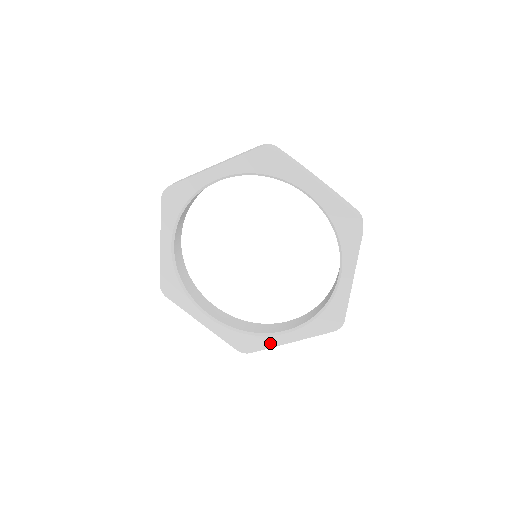
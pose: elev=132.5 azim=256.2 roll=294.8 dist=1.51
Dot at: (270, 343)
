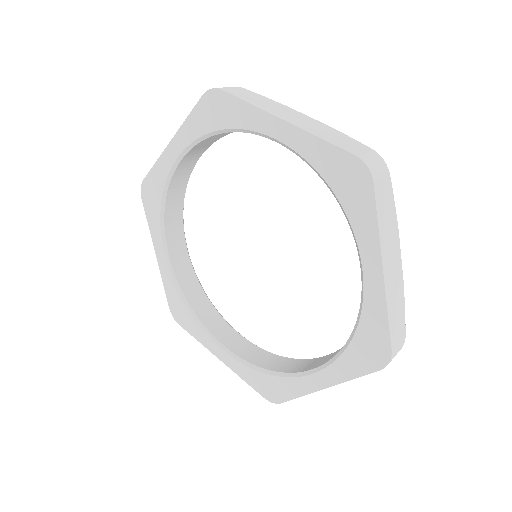
Dot at: (201, 338)
